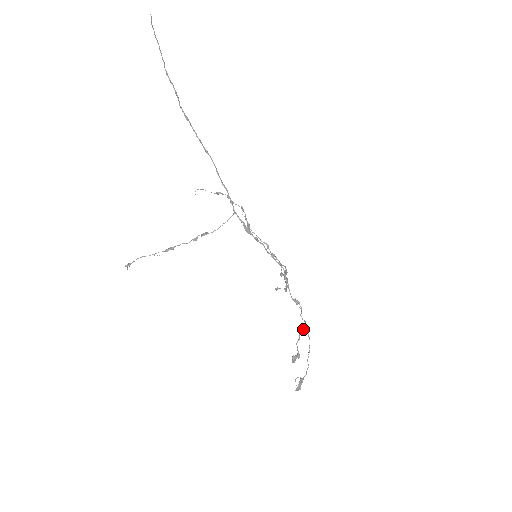
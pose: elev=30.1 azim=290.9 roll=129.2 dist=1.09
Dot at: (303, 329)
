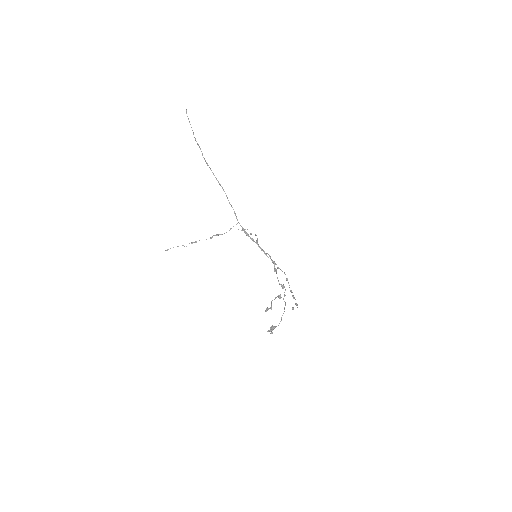
Dot at: (280, 296)
